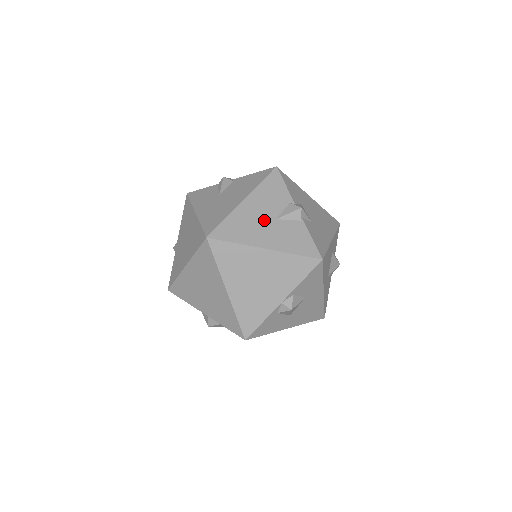
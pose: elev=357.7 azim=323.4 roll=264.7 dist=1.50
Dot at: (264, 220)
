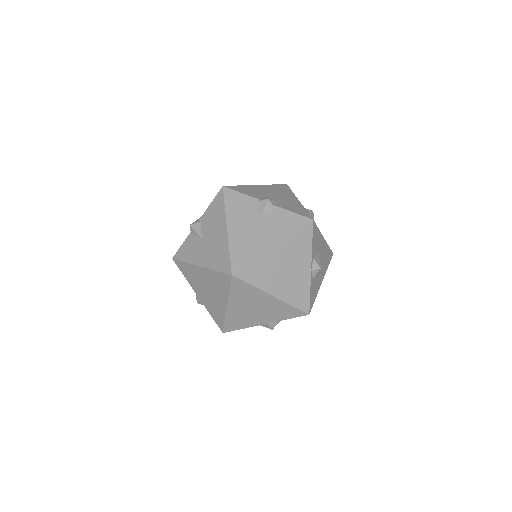
Dot at: (253, 229)
